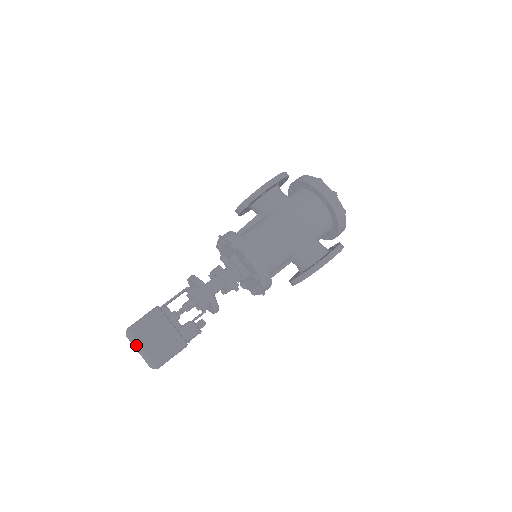
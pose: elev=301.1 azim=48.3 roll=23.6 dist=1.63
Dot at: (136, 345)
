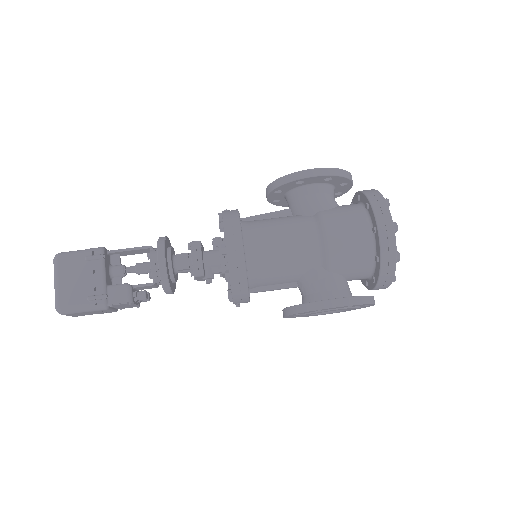
Dot at: (55, 275)
